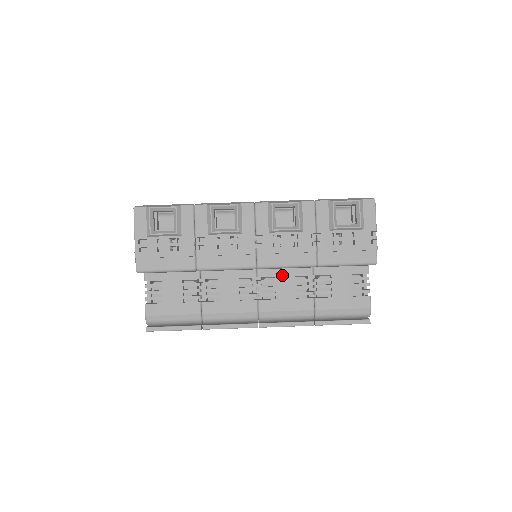
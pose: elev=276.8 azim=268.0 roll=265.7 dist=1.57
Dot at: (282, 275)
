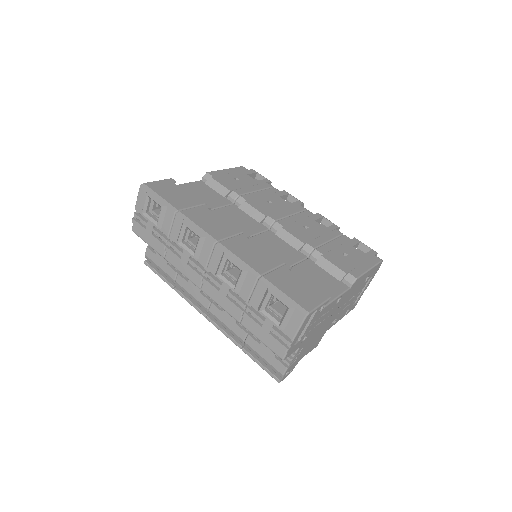
Dot at: occluded
